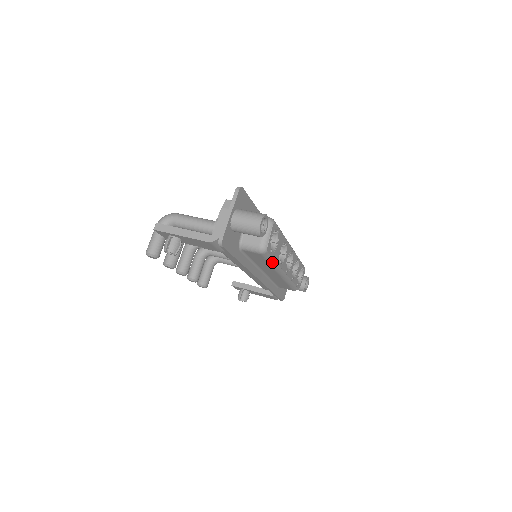
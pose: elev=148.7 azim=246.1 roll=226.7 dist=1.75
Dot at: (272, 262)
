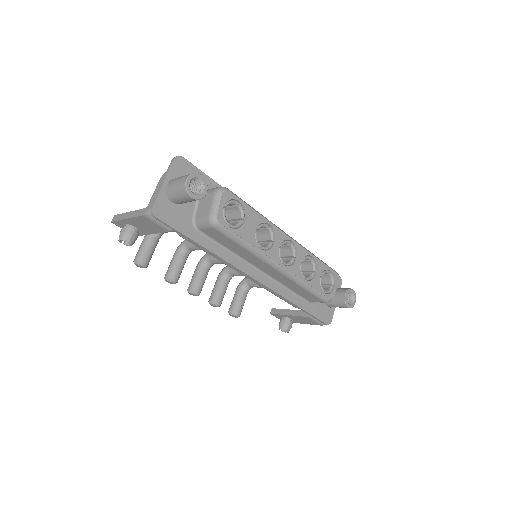
Dot at: (242, 243)
